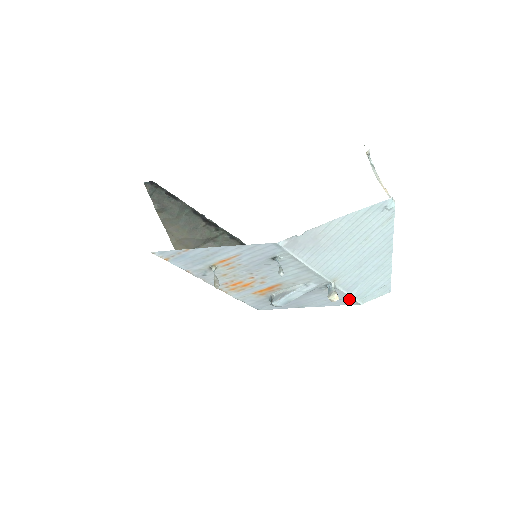
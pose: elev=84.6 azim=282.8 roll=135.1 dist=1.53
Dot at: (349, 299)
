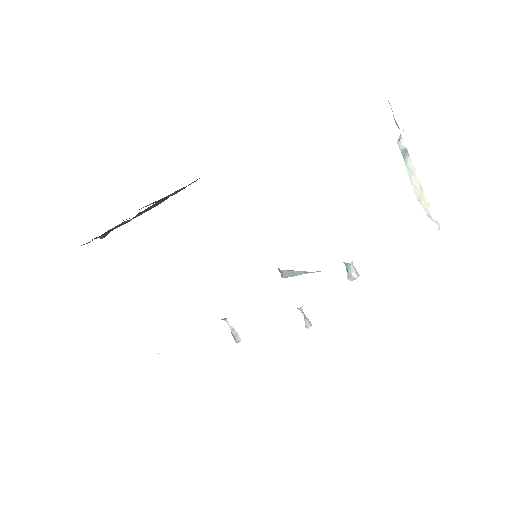
Dot at: occluded
